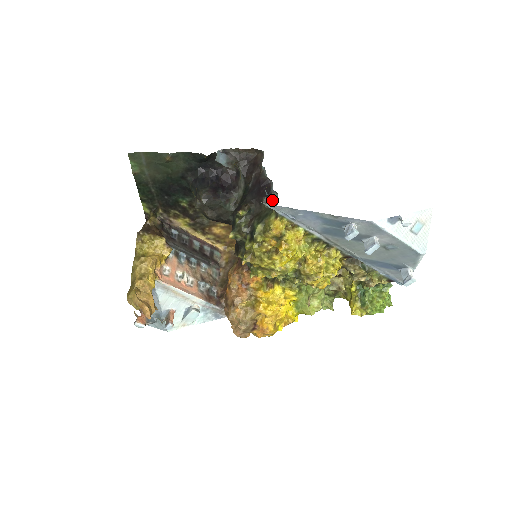
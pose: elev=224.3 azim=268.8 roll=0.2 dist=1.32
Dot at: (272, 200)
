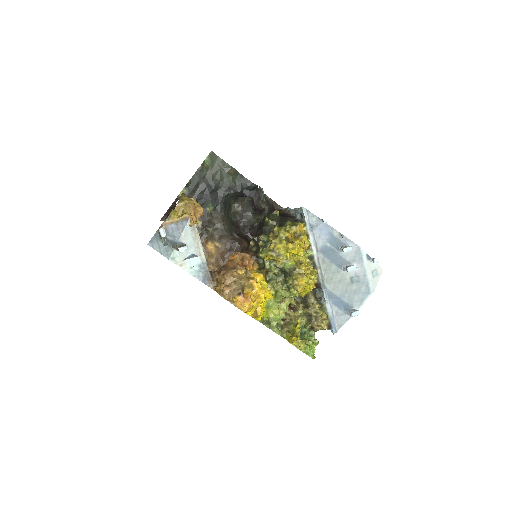
Dot at: (294, 221)
